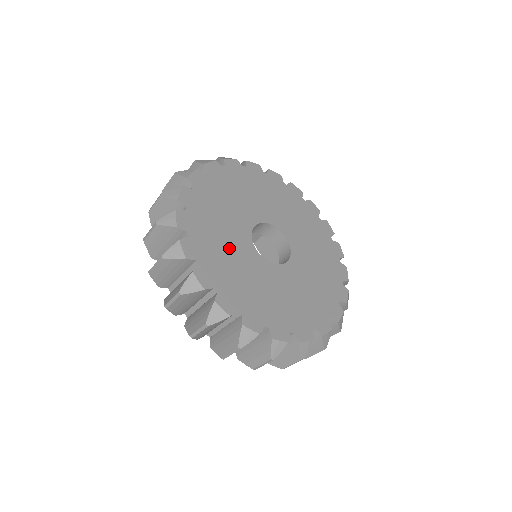
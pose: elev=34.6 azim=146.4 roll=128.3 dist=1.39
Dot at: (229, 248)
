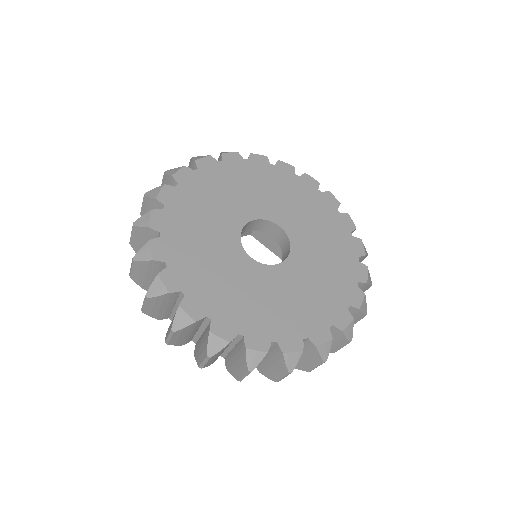
Dot at: (210, 217)
